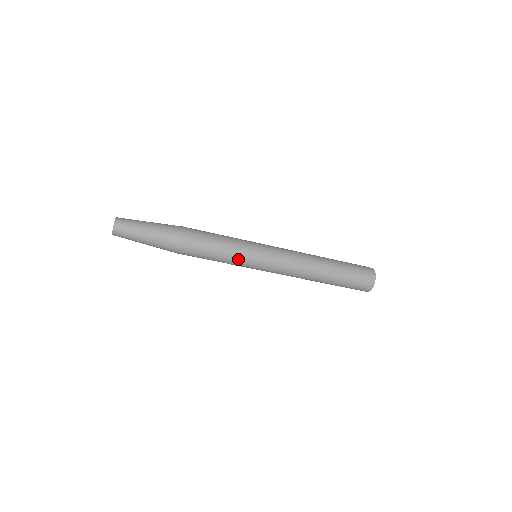
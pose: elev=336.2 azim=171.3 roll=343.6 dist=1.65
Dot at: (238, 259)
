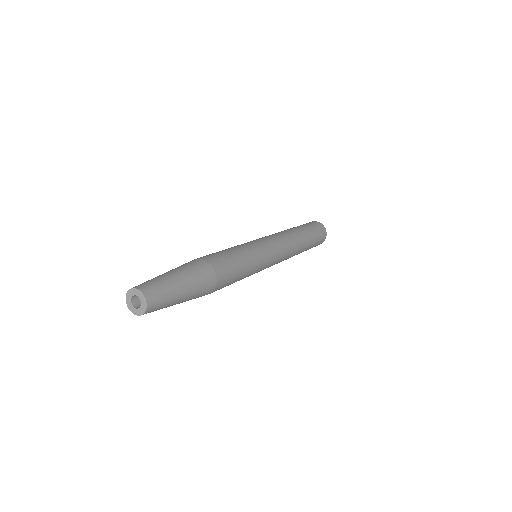
Dot at: (257, 266)
